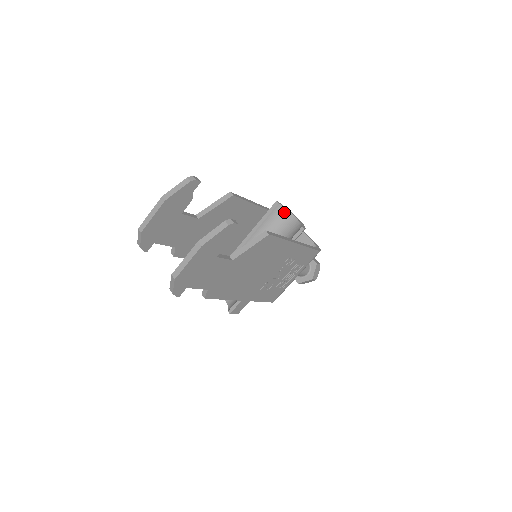
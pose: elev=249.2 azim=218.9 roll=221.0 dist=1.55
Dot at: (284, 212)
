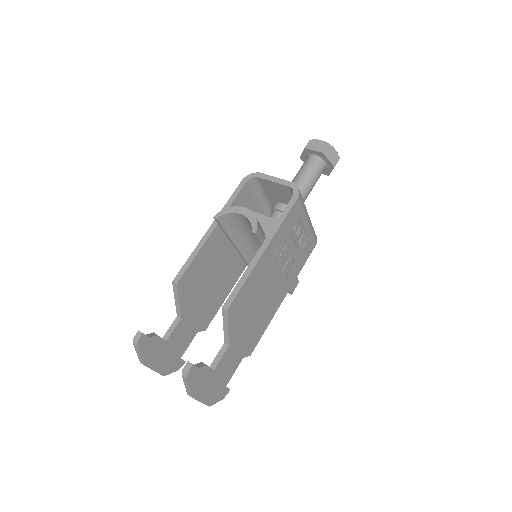
Dot at: (230, 216)
